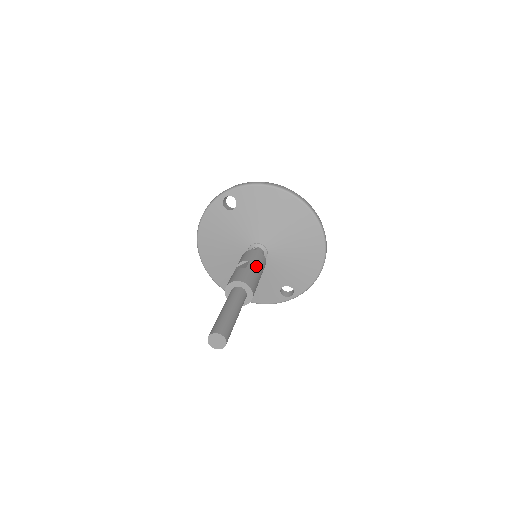
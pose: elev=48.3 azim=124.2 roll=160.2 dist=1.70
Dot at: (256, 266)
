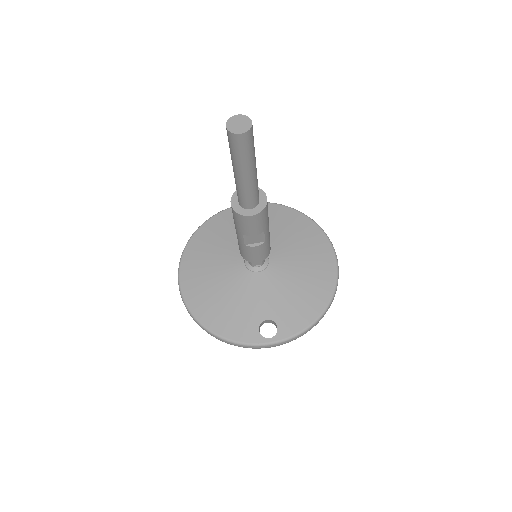
Dot at: occluded
